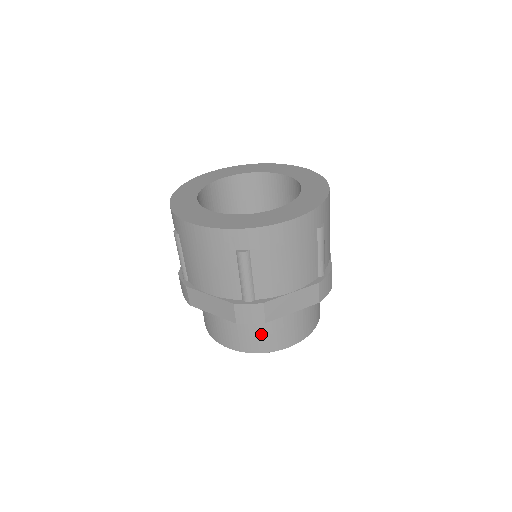
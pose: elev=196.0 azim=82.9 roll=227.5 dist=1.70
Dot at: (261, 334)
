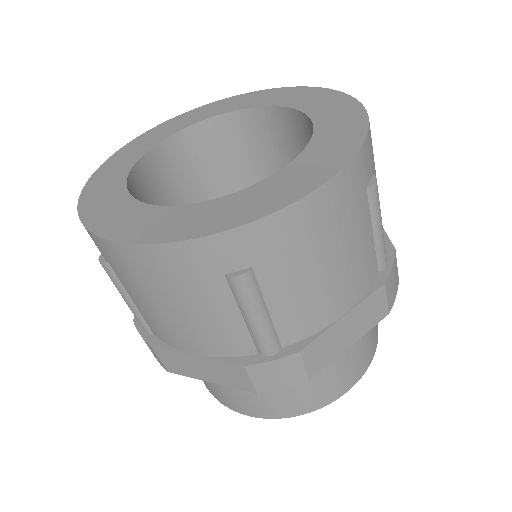
Dot at: occluded
